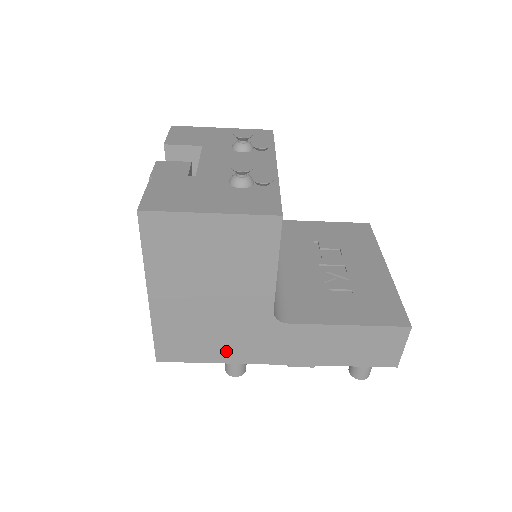
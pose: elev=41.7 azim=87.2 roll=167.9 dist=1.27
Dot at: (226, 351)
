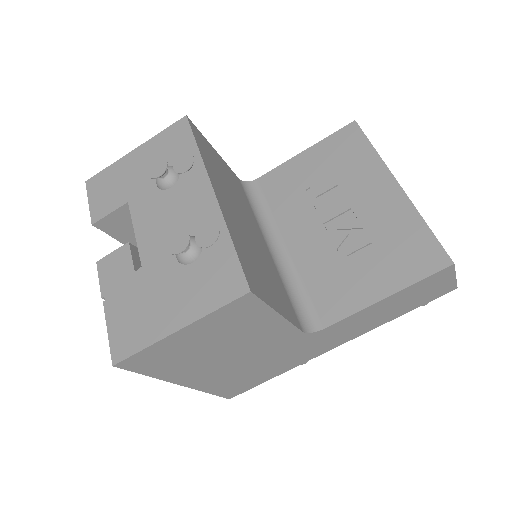
Dot at: (282, 367)
